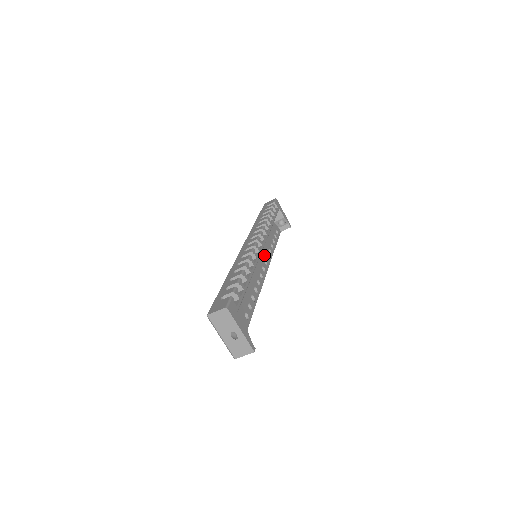
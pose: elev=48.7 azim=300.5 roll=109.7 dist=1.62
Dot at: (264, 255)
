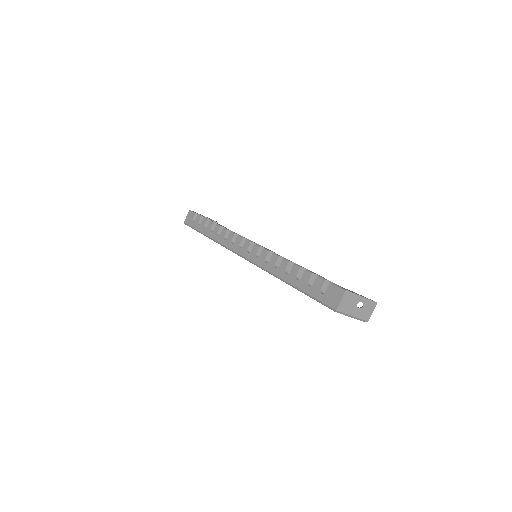
Dot at: occluded
